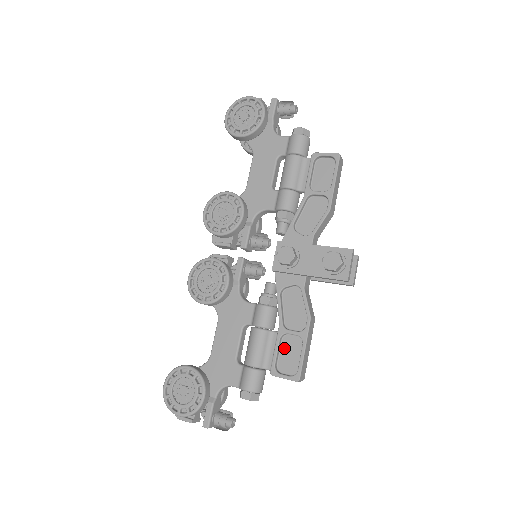
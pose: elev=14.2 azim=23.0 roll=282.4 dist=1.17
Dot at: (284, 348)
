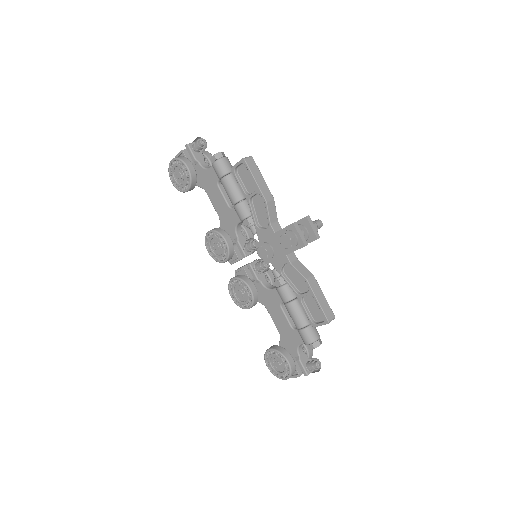
Dot at: (309, 306)
